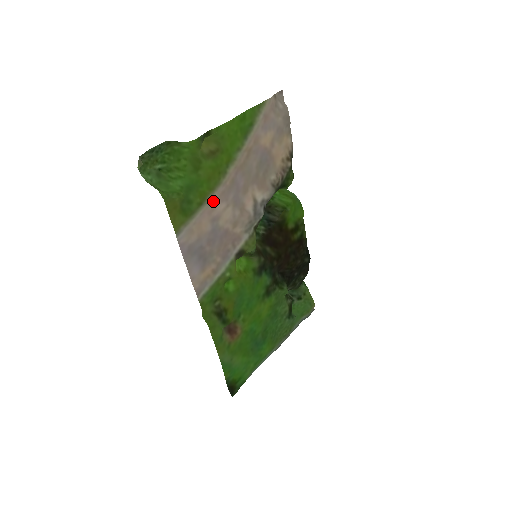
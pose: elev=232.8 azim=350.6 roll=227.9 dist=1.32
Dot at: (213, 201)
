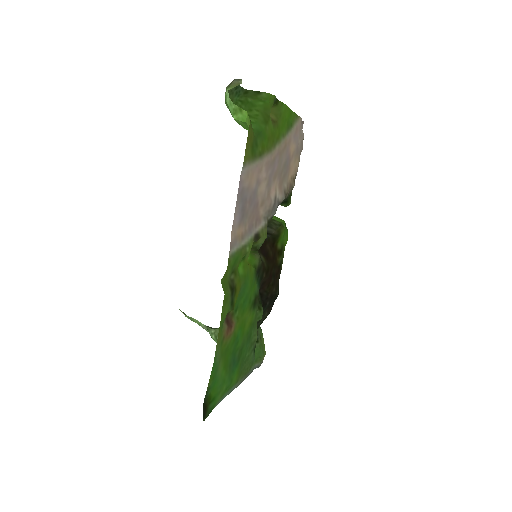
Dot at: (263, 163)
